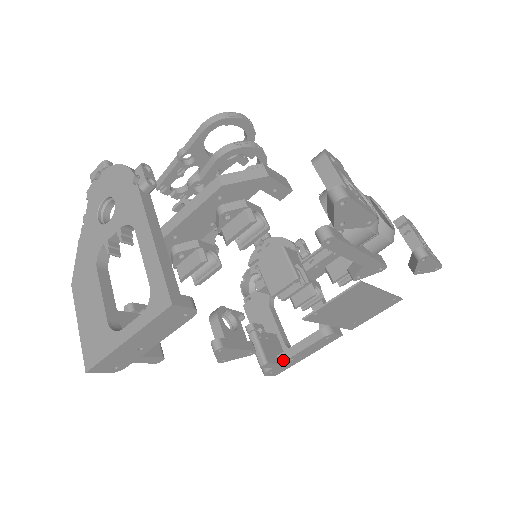
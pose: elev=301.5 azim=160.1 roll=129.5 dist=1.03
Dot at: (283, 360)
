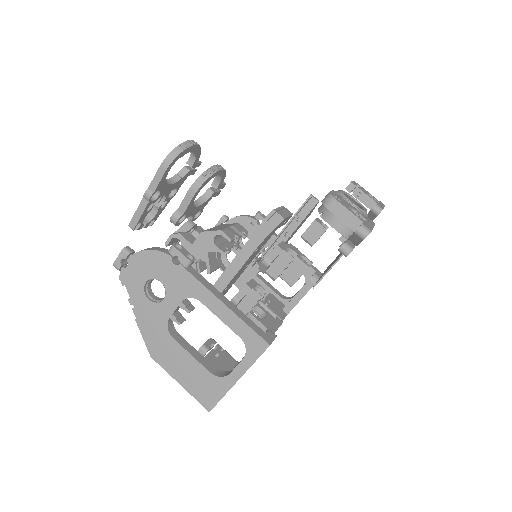
Dot at: (289, 311)
